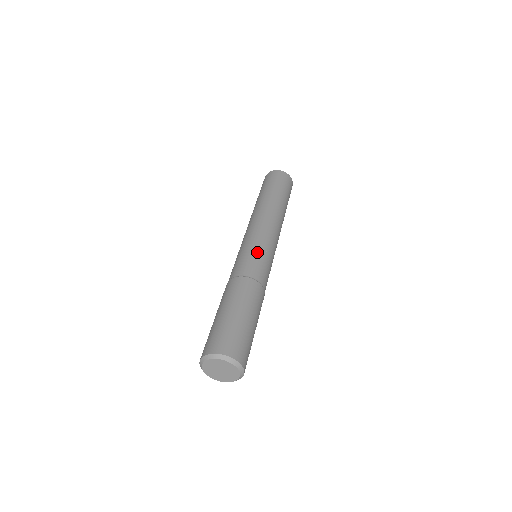
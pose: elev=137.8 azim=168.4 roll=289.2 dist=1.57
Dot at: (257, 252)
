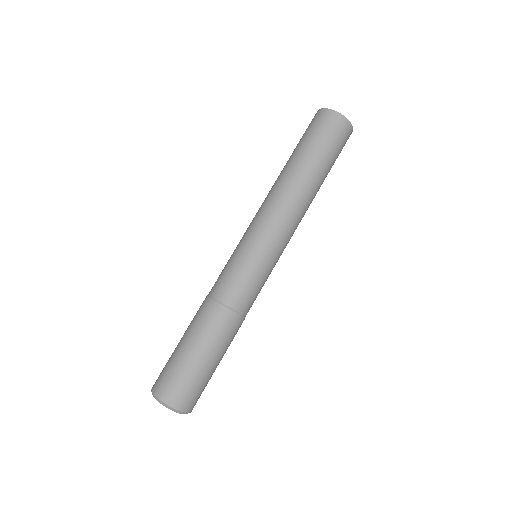
Dot at: (252, 270)
